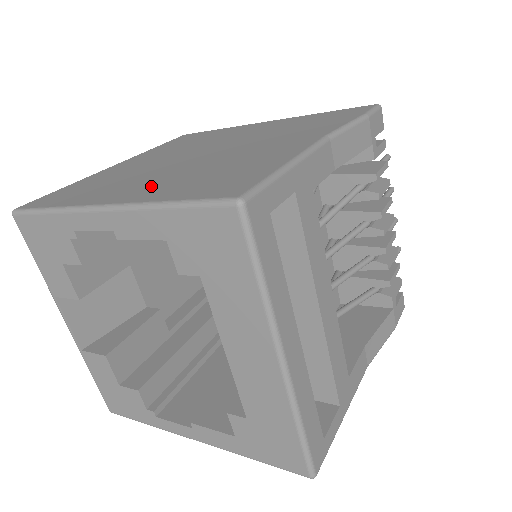
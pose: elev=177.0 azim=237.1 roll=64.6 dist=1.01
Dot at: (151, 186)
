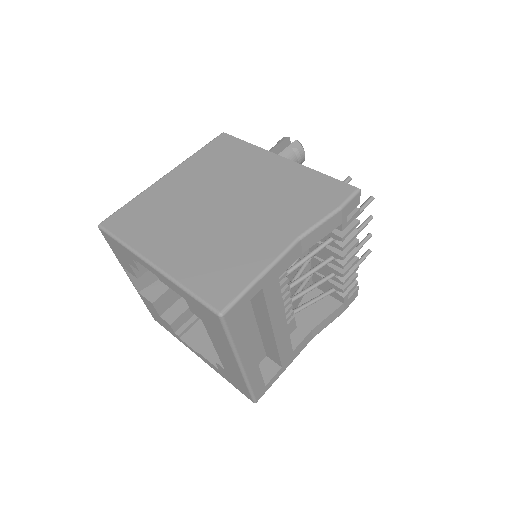
Dot at: (182, 251)
